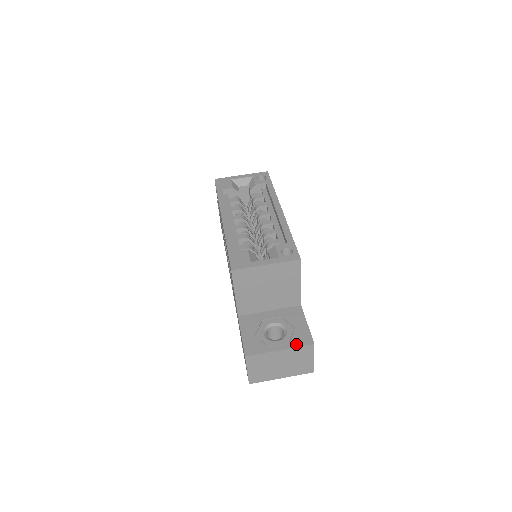
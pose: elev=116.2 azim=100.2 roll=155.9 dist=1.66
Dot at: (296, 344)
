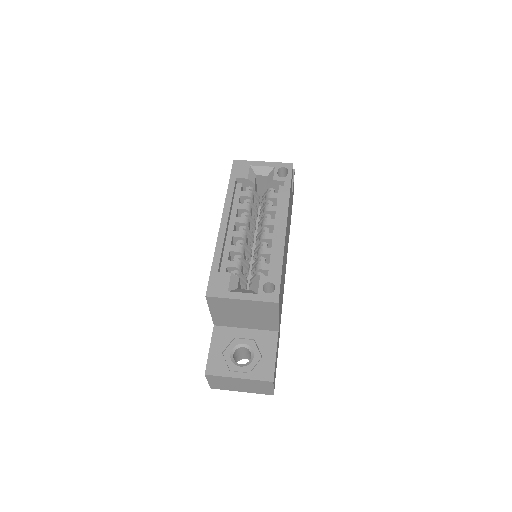
Dot at: (256, 376)
